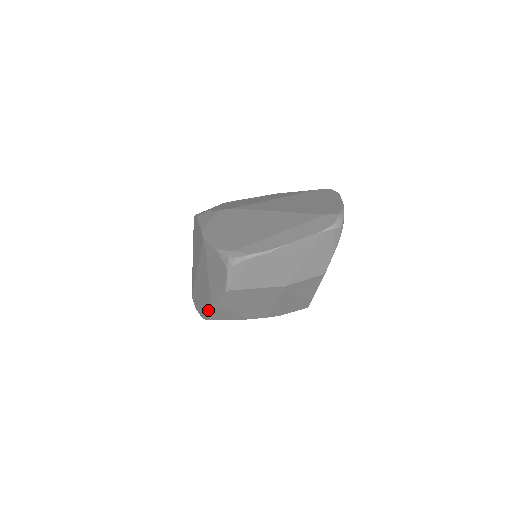
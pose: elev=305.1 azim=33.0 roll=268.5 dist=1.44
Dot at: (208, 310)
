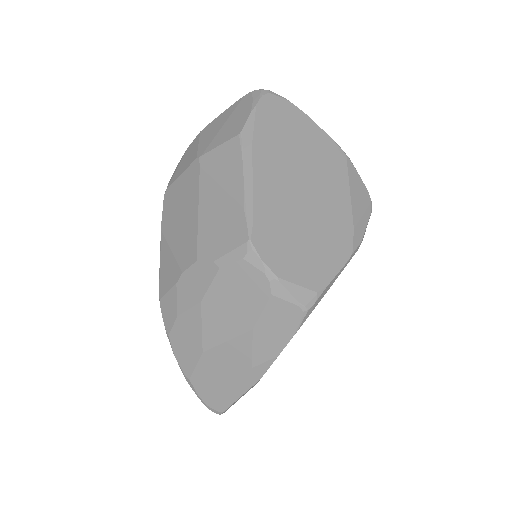
Dot at: occluded
